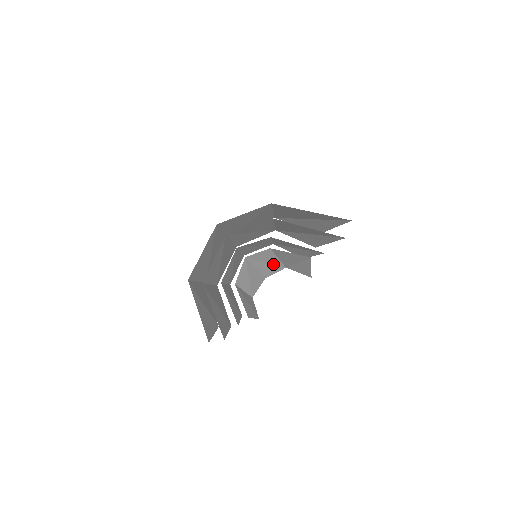
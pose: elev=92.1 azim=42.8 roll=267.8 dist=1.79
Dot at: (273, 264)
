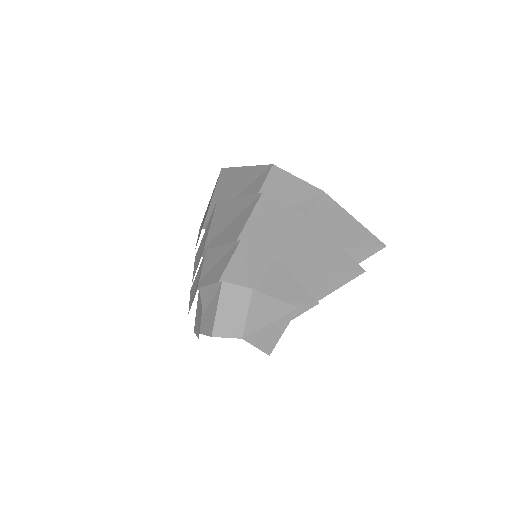
Dot at: (235, 320)
